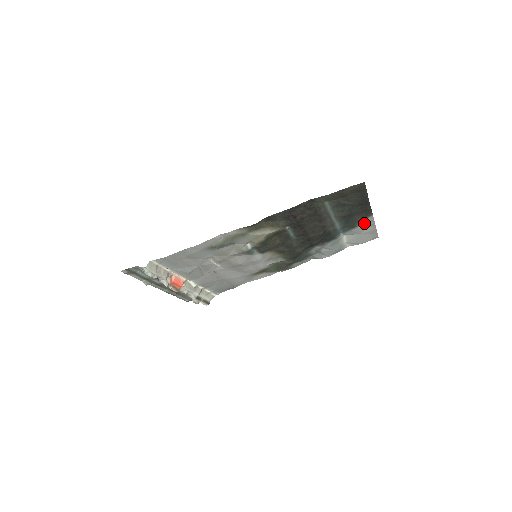
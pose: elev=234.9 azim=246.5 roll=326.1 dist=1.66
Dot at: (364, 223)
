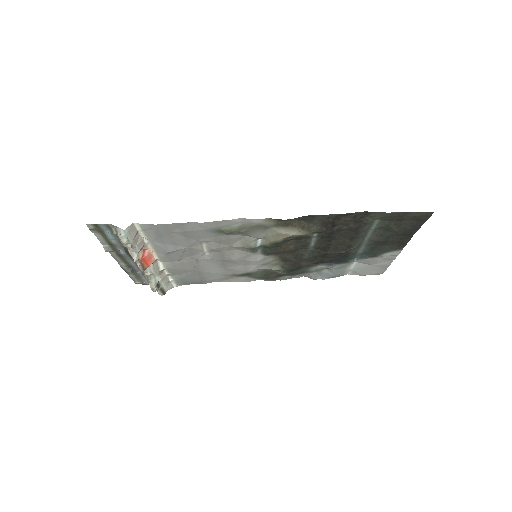
Dot at: (386, 255)
